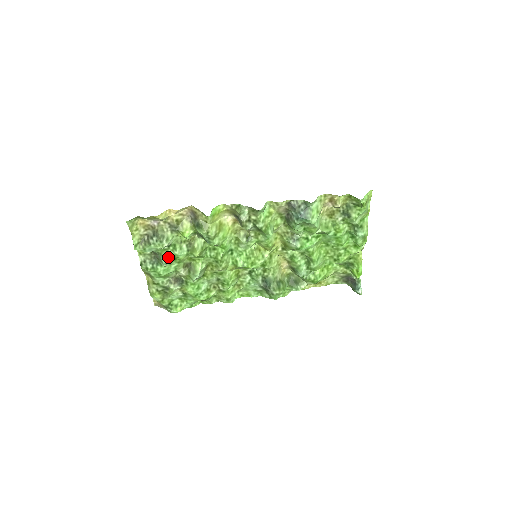
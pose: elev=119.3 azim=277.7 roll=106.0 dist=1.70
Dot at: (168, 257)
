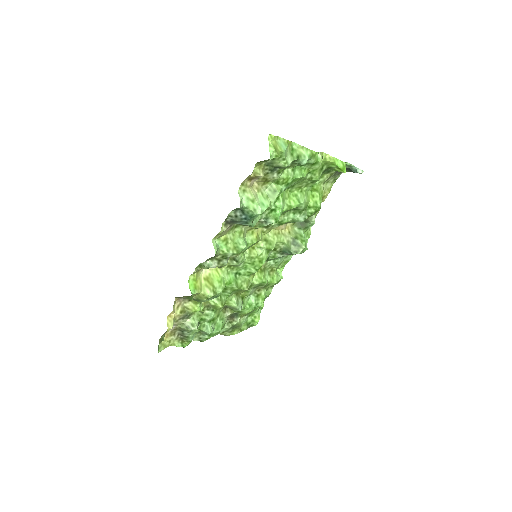
Dot at: (208, 326)
